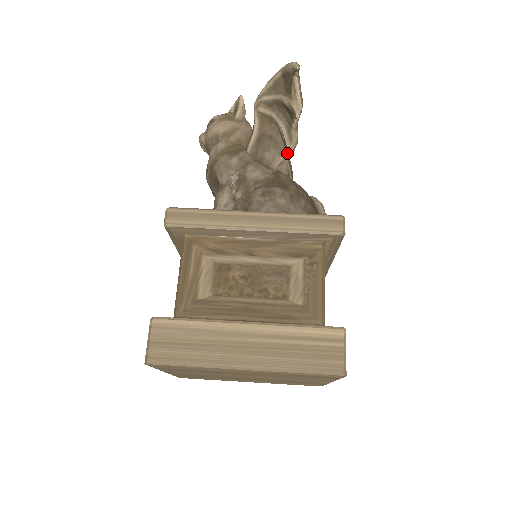
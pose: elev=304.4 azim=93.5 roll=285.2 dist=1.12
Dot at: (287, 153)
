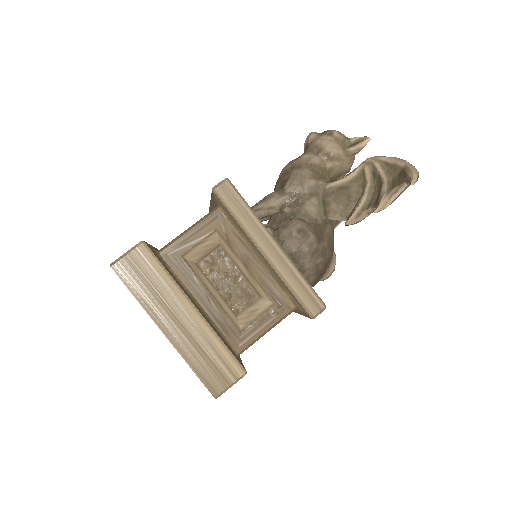
Dot at: (346, 220)
